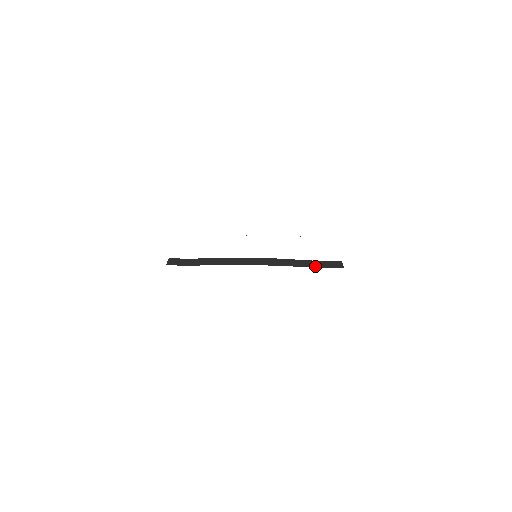
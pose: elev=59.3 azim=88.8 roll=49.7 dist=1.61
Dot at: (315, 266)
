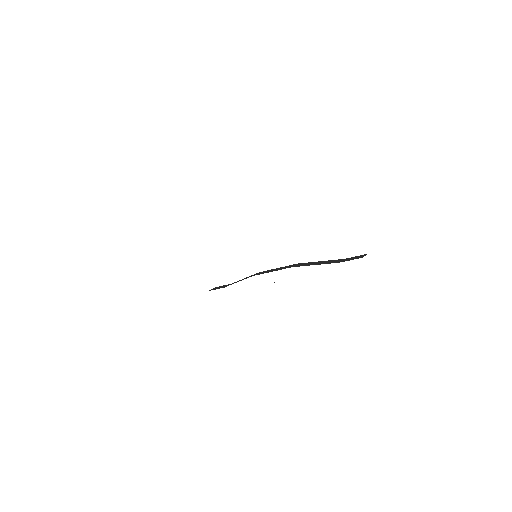
Dot at: (333, 262)
